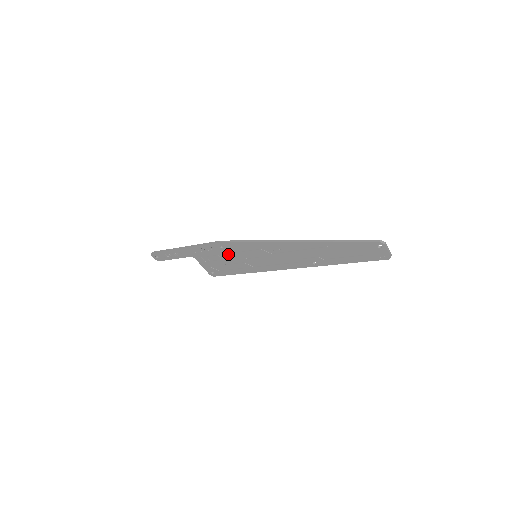
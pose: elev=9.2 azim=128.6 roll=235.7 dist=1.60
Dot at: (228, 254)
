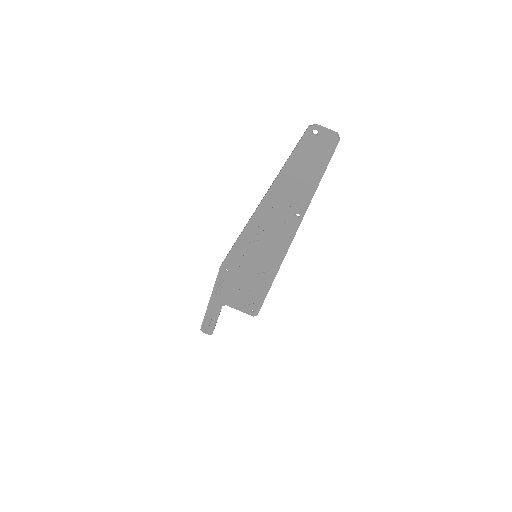
Dot at: (238, 275)
